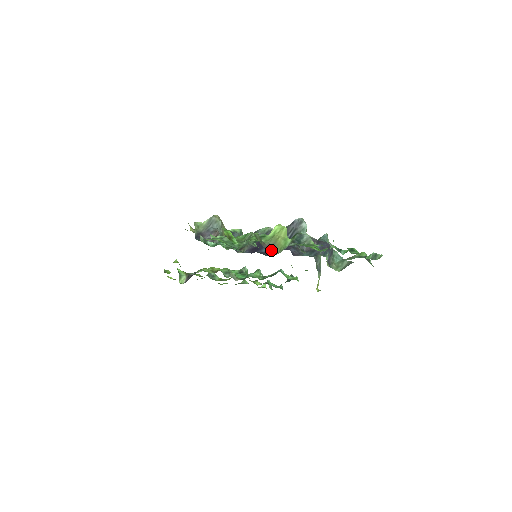
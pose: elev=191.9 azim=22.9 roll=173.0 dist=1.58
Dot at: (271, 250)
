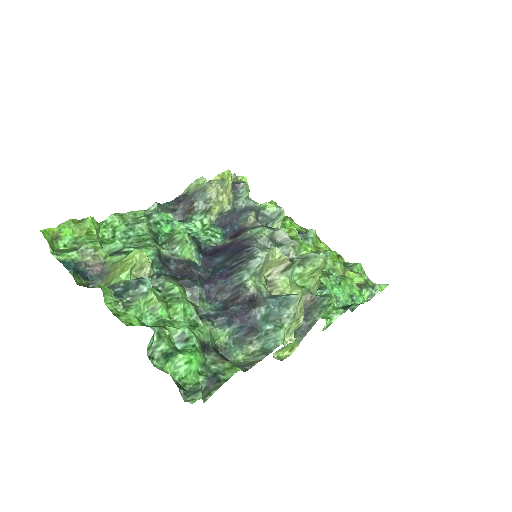
Dot at: (97, 278)
